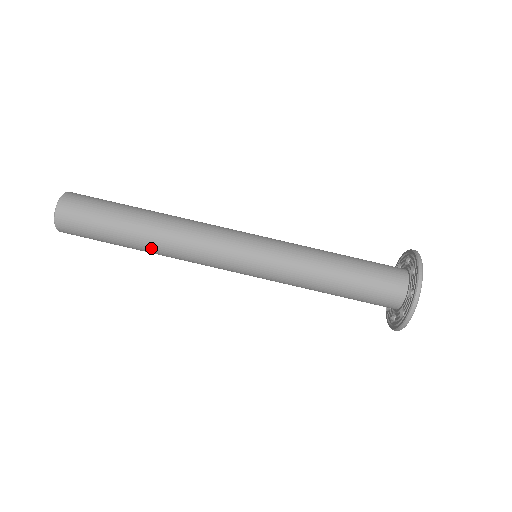
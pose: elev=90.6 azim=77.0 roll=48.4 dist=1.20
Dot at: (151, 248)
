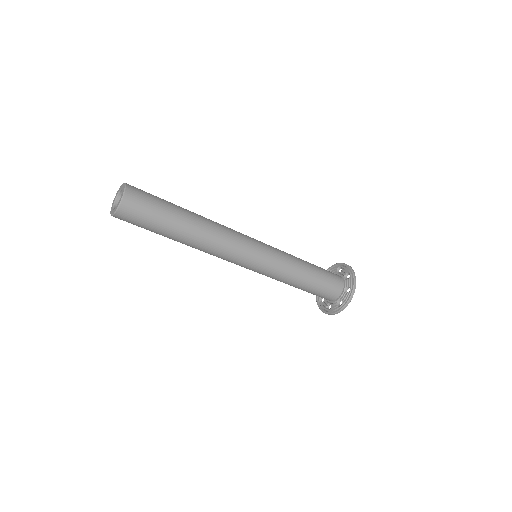
Dot at: occluded
